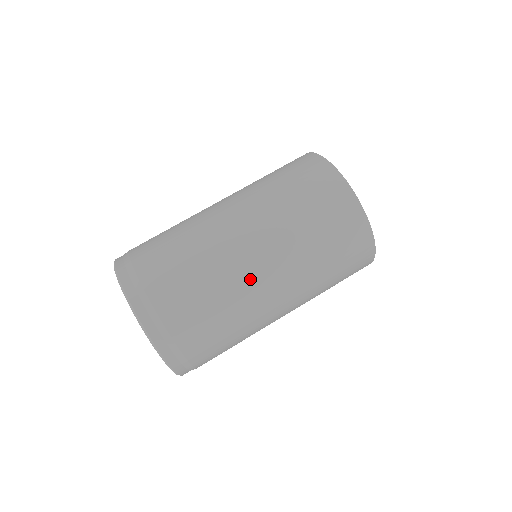
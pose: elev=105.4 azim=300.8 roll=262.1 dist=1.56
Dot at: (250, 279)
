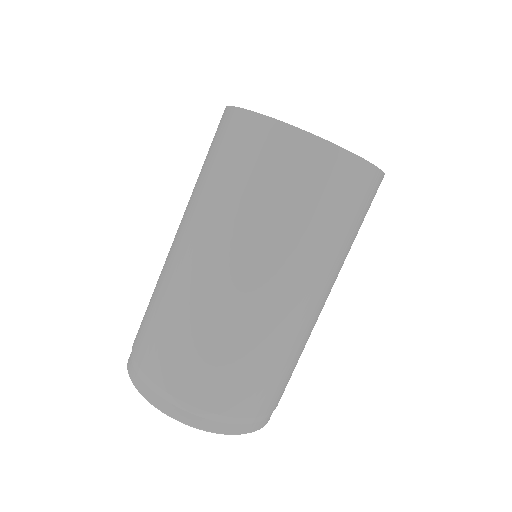
Dot at: (278, 317)
